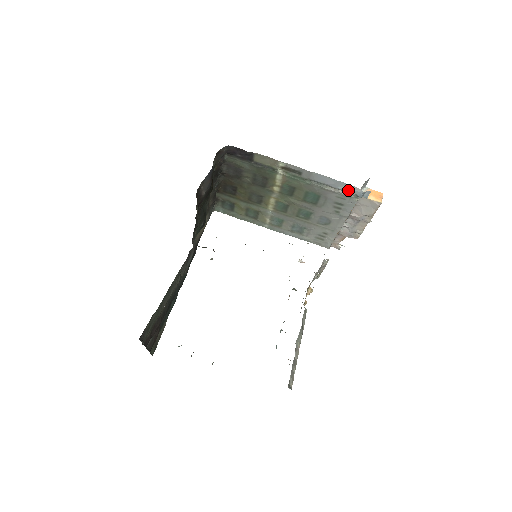
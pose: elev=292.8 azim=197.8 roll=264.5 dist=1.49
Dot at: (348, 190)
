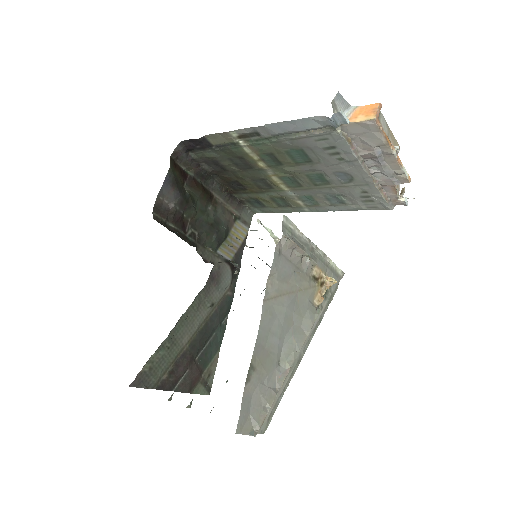
Dot at: (317, 125)
